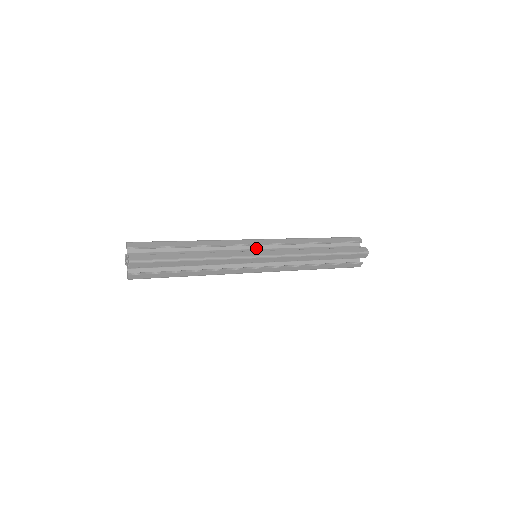
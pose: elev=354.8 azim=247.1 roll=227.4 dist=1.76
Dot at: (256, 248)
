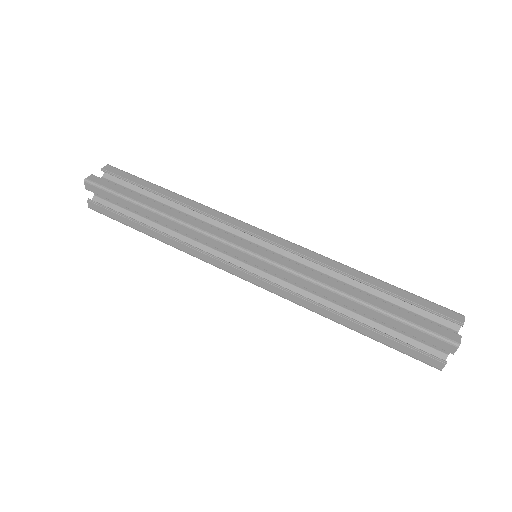
Dot at: (261, 244)
